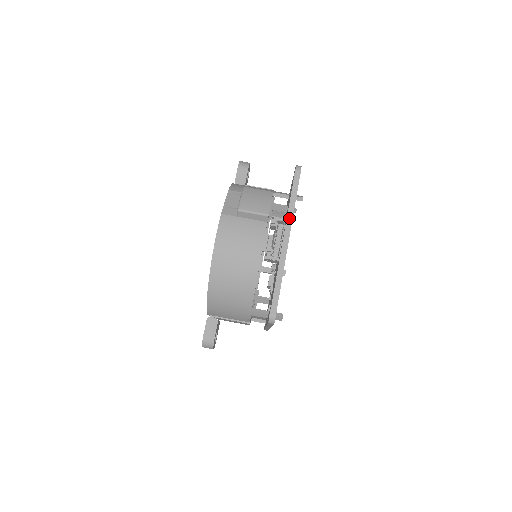
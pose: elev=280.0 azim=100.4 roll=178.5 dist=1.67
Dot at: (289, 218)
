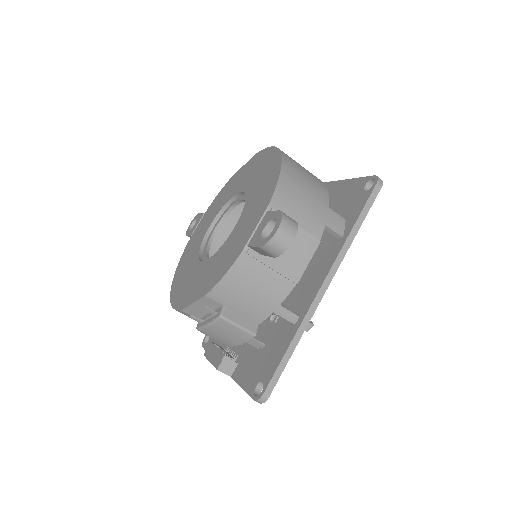
Dot at: (233, 379)
